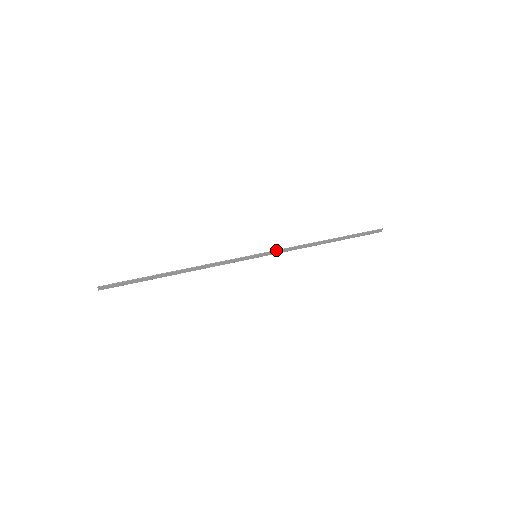
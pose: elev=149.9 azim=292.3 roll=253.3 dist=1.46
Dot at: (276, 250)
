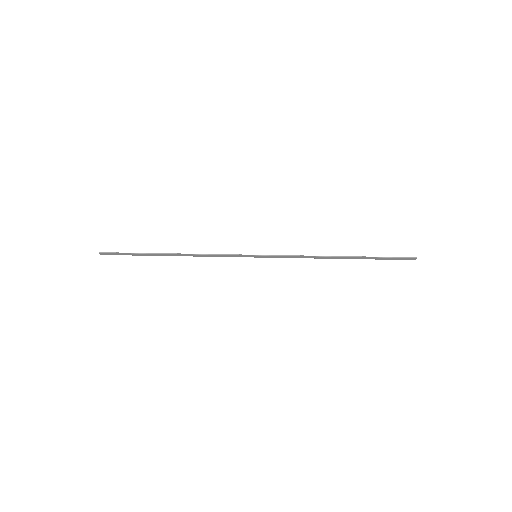
Dot at: (279, 255)
